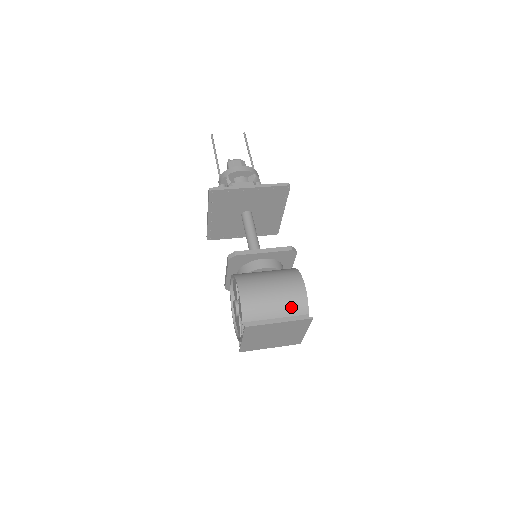
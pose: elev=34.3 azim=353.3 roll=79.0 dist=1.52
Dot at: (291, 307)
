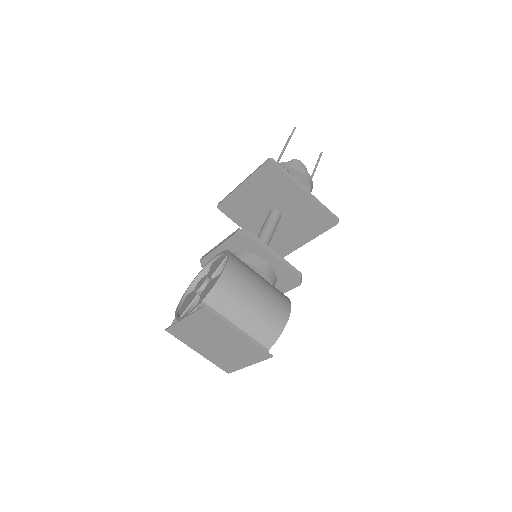
Dot at: (260, 328)
